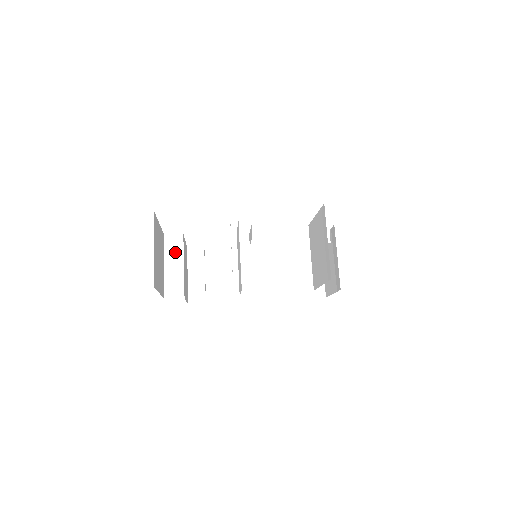
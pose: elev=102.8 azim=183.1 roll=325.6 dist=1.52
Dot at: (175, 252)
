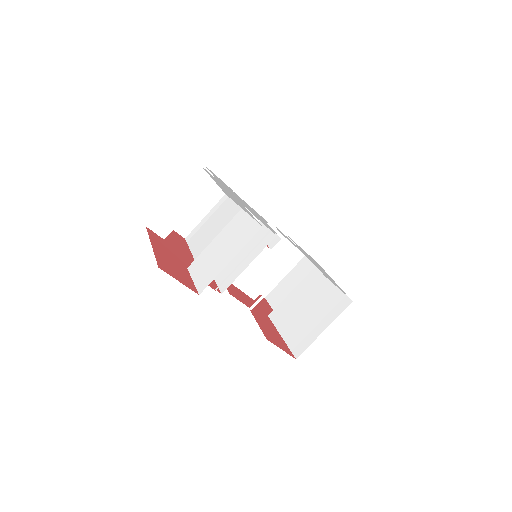
Dot at: (194, 191)
